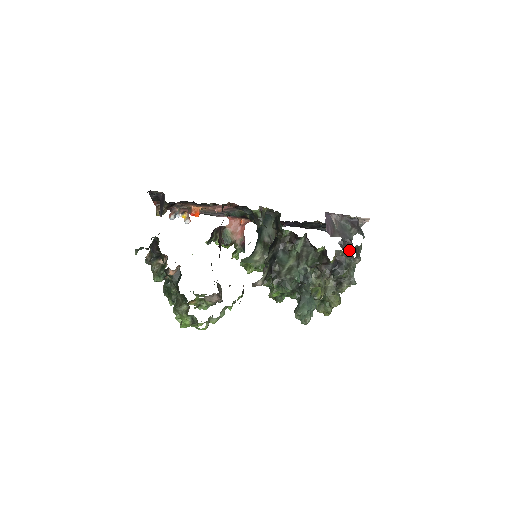
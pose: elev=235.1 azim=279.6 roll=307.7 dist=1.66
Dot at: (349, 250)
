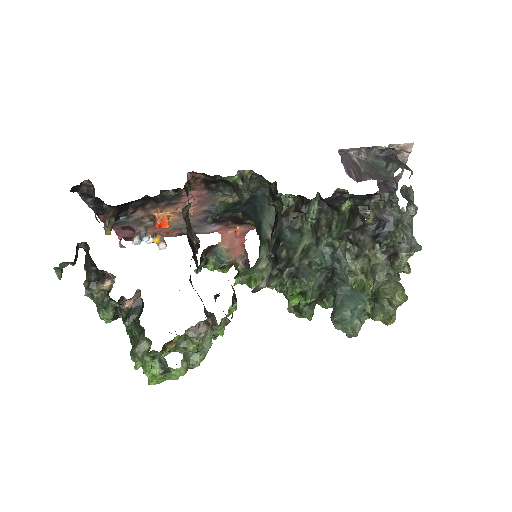
Dot at: (393, 196)
